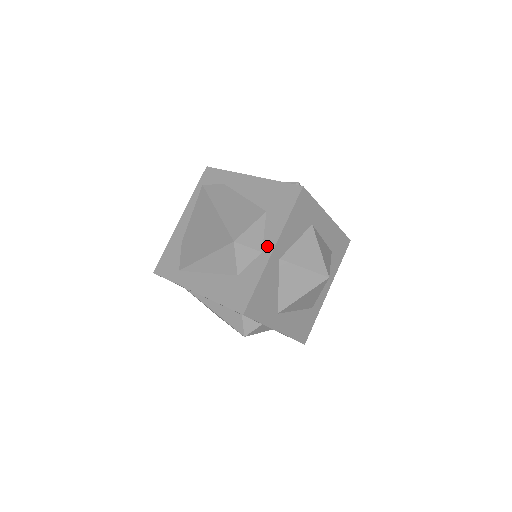
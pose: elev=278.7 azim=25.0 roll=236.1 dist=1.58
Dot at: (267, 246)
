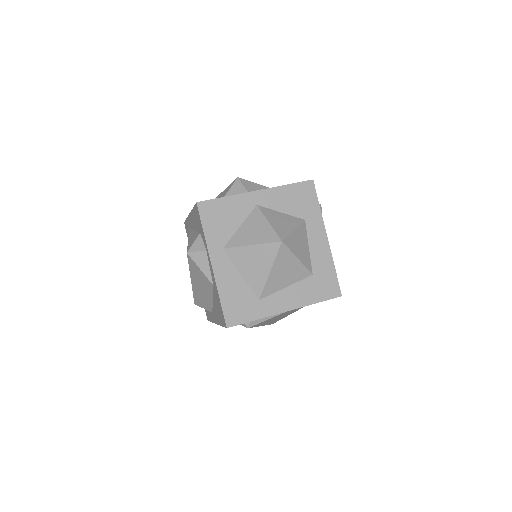
Dot at: occluded
